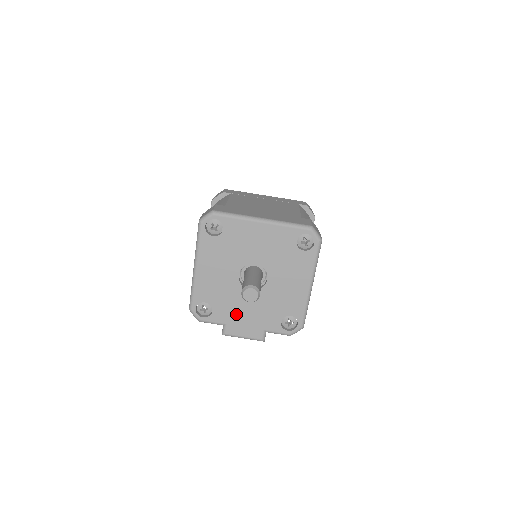
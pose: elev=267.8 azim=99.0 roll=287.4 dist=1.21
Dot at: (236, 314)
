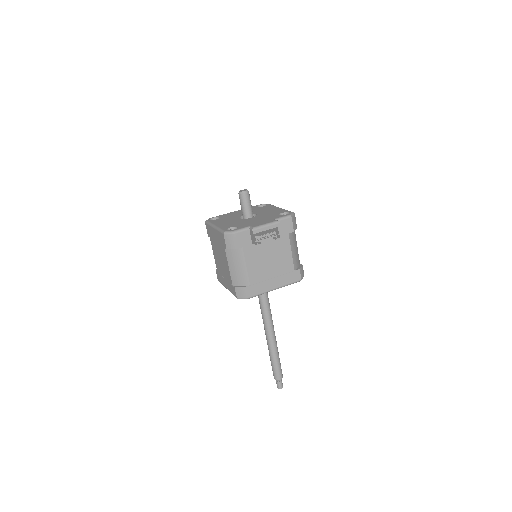
Dot at: (252, 223)
